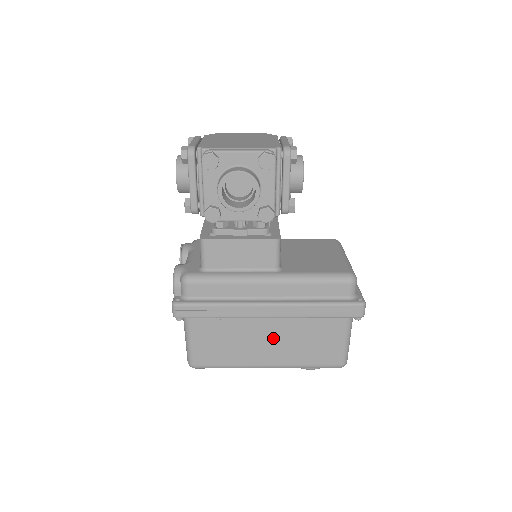
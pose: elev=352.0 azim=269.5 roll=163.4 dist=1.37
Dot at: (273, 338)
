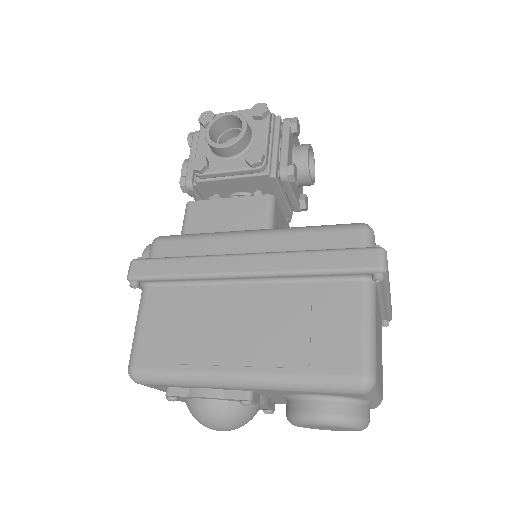
Dot at: (250, 318)
